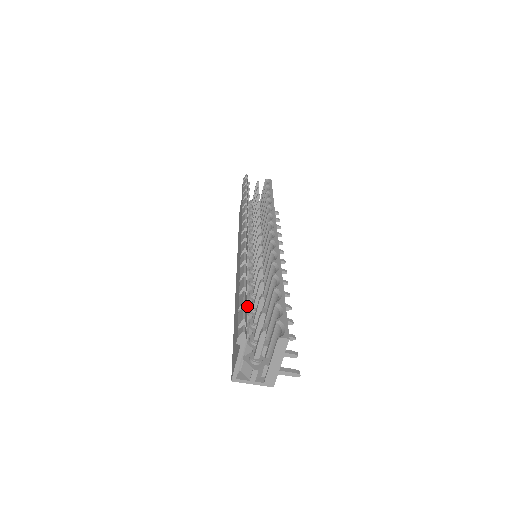
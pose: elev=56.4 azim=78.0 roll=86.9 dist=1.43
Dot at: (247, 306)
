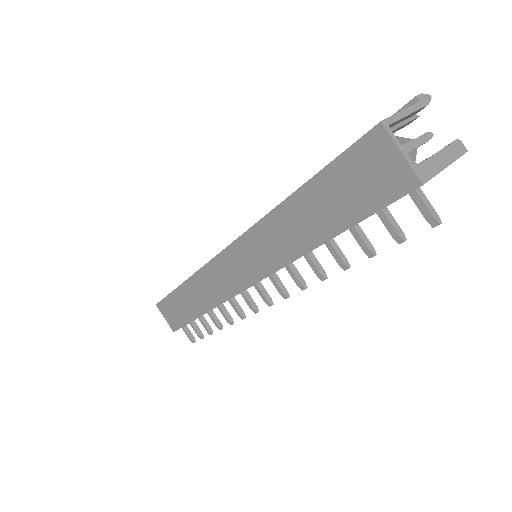
Dot at: occluded
